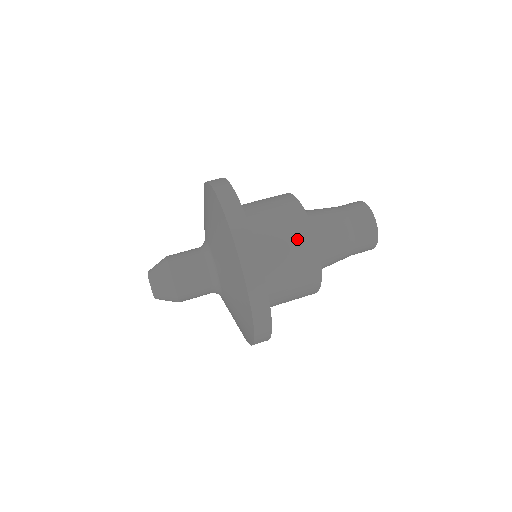
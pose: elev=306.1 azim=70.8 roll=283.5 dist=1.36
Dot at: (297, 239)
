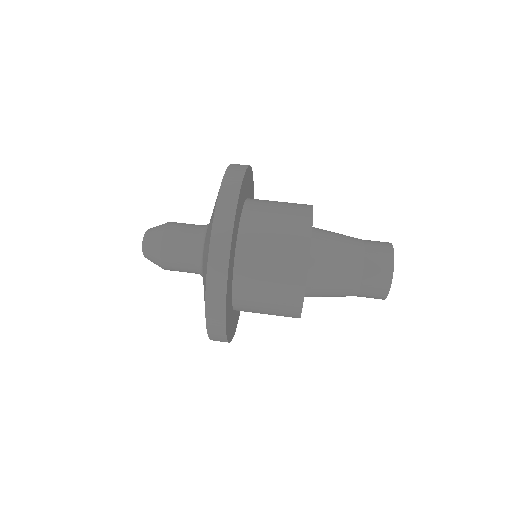
Dot at: (291, 233)
